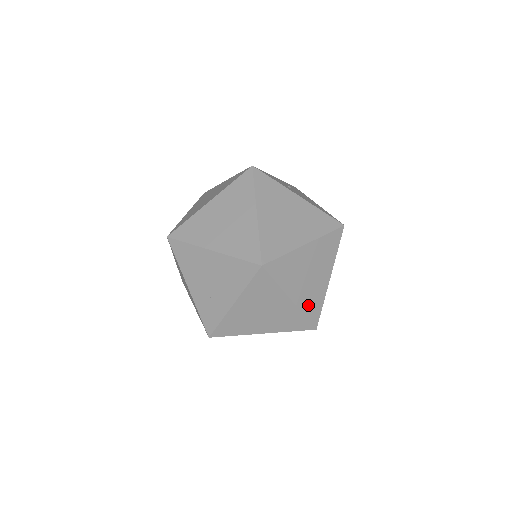
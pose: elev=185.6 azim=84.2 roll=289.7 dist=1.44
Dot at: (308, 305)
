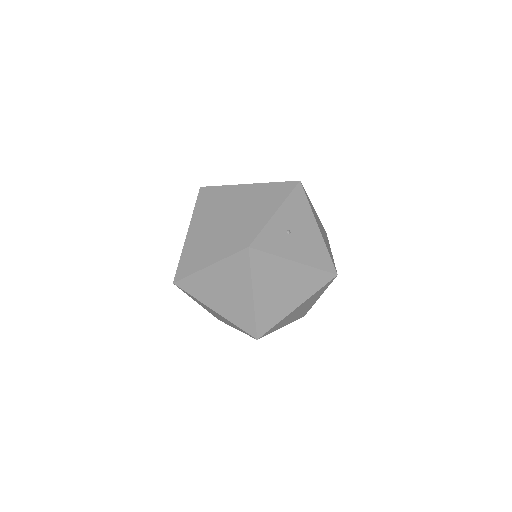
Dot at: (298, 317)
